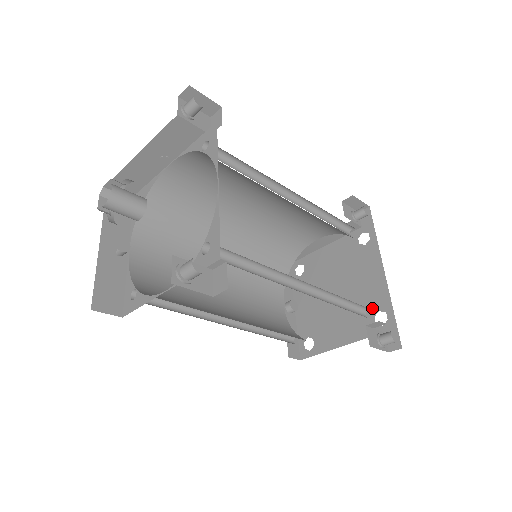
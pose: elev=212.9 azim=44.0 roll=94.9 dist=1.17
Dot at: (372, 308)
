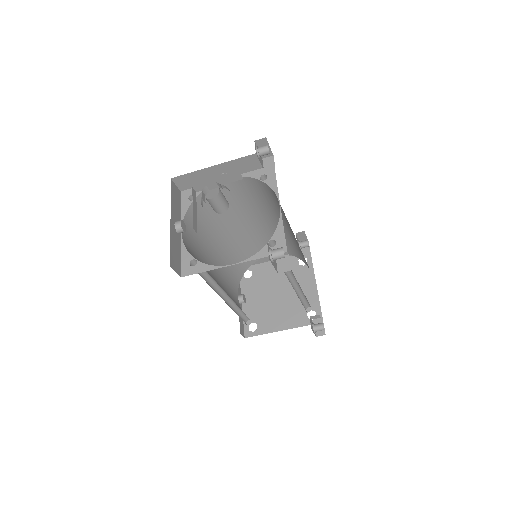
Dot at: occluded
